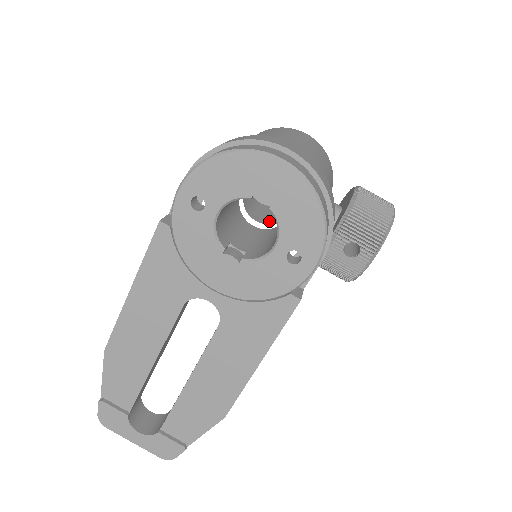
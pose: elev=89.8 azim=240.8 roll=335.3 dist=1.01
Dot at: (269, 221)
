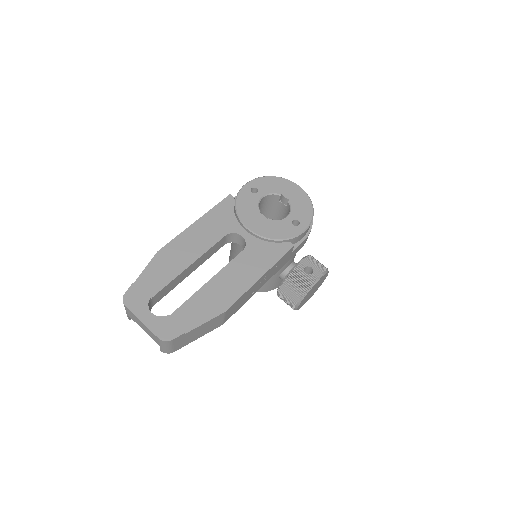
Dot at: occluded
